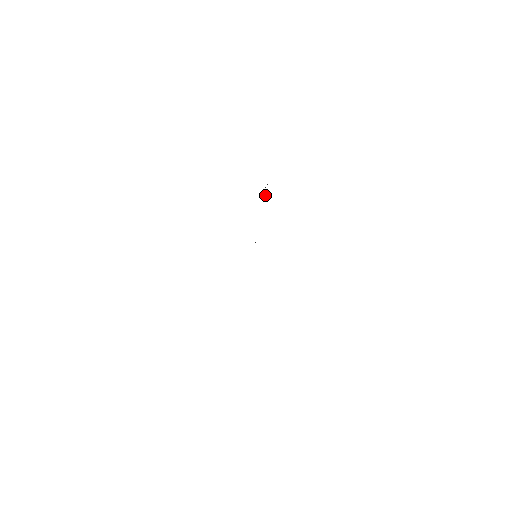
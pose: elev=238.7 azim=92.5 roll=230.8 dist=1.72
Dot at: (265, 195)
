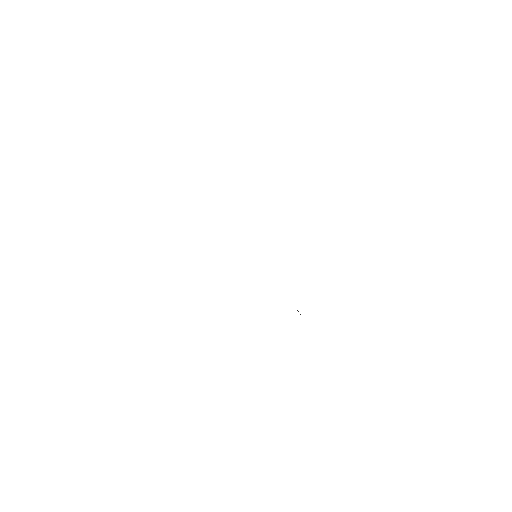
Dot at: occluded
